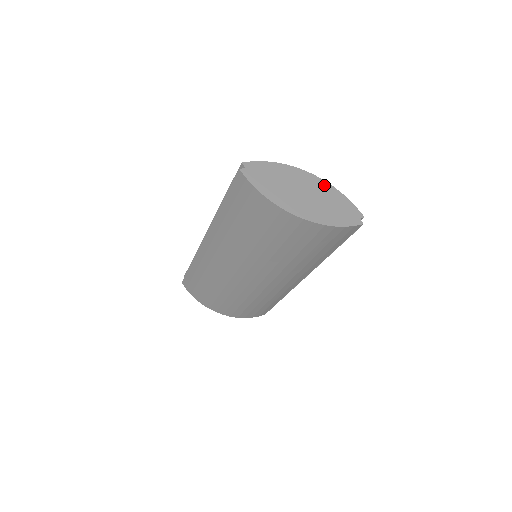
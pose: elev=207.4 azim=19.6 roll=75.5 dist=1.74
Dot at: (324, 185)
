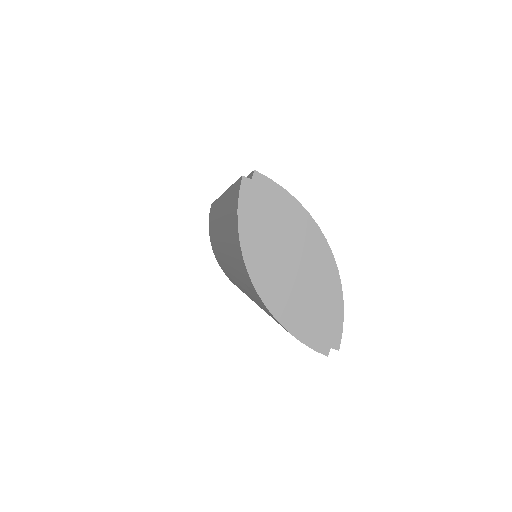
Dot at: (331, 276)
